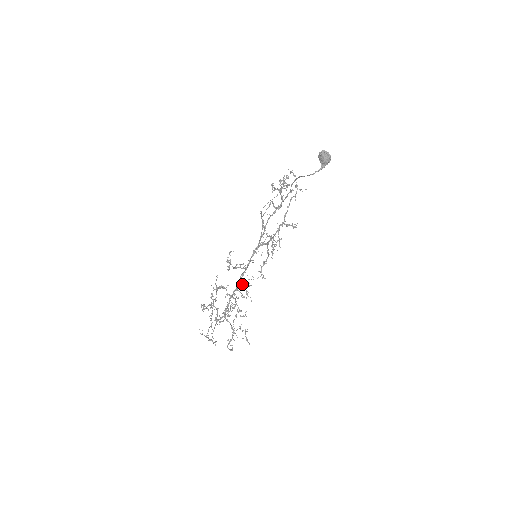
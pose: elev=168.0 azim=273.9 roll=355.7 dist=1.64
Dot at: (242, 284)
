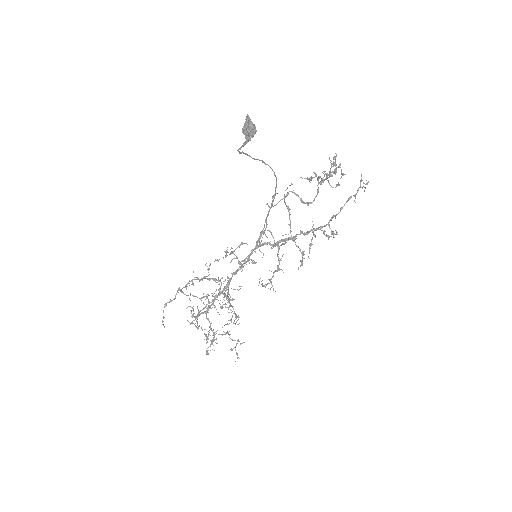
Dot at: (228, 283)
